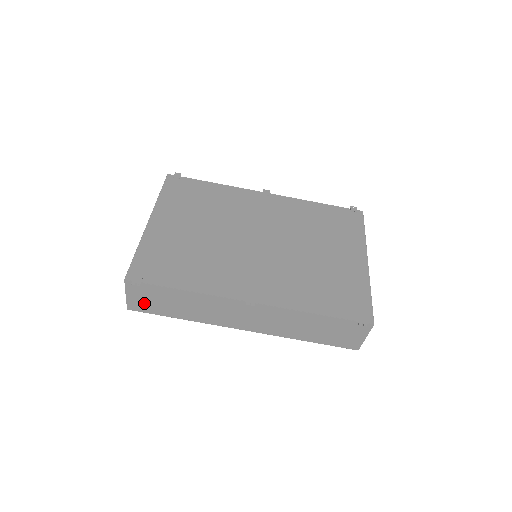
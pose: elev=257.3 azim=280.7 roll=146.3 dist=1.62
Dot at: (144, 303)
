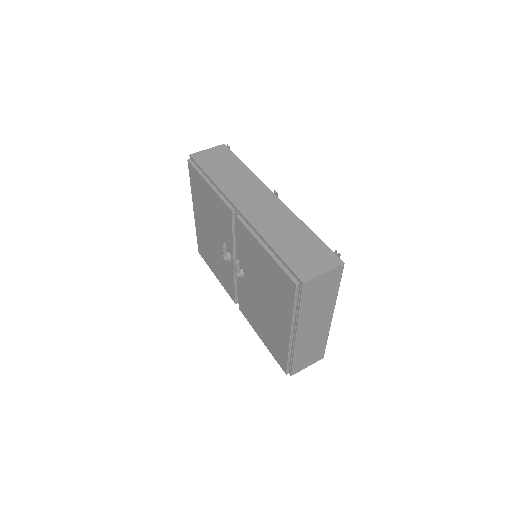
Dot at: (208, 158)
